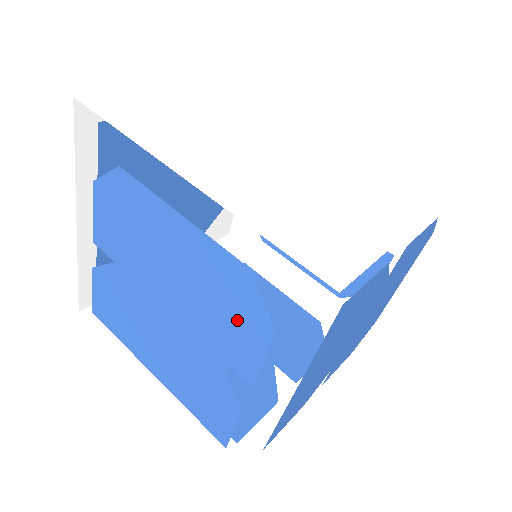
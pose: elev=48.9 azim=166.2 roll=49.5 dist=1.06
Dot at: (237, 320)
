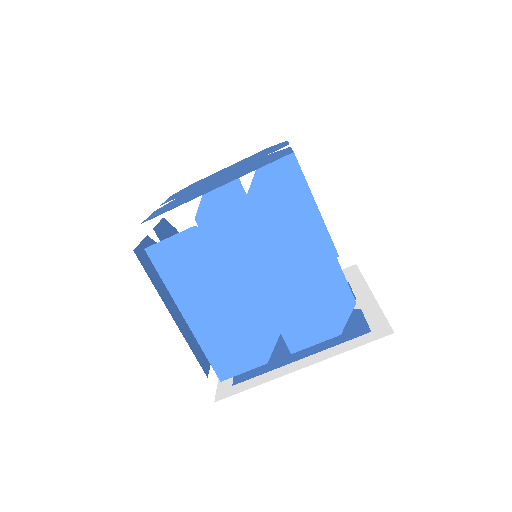
Dot at: (320, 319)
